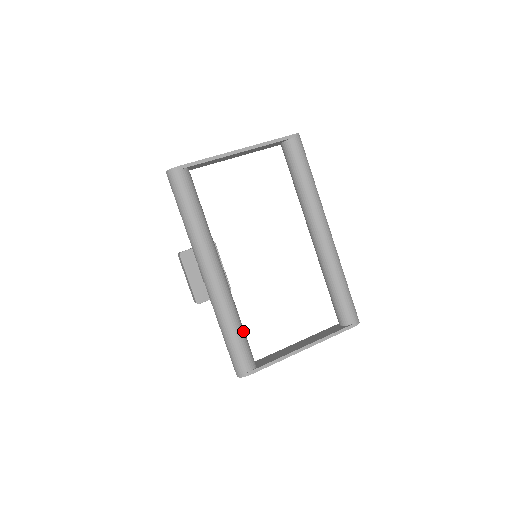
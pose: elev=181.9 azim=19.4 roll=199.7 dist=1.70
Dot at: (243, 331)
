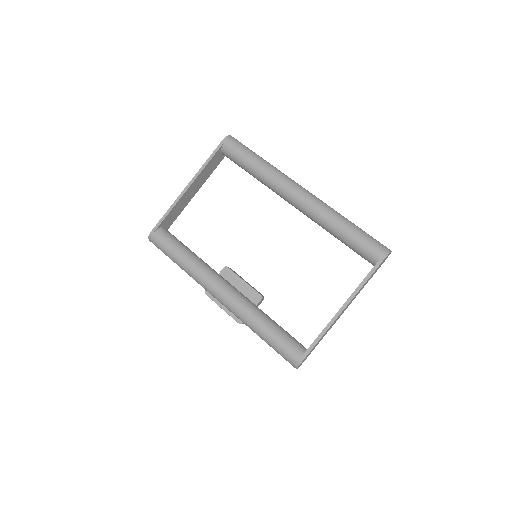
Dot at: (275, 326)
